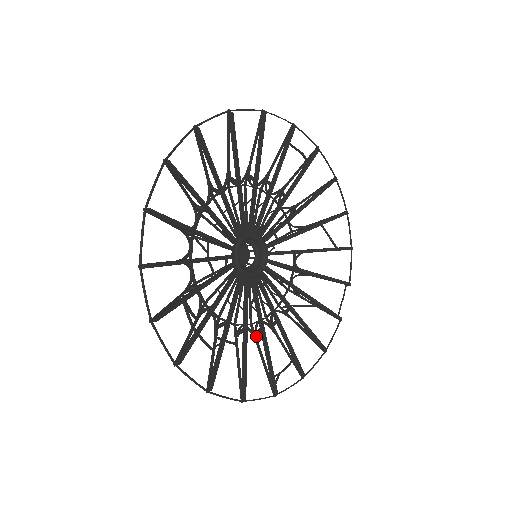
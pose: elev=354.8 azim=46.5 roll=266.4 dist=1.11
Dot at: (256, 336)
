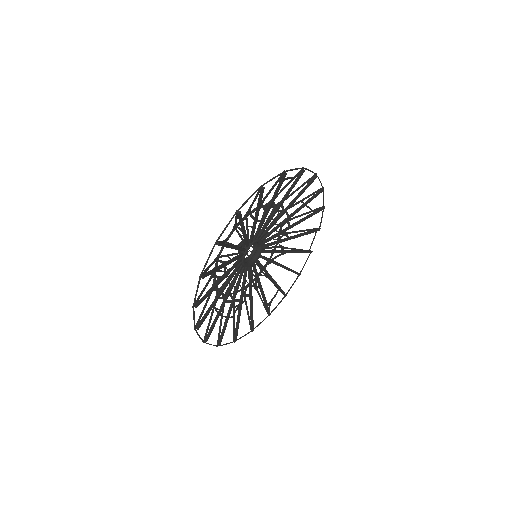
Dot at: (256, 287)
